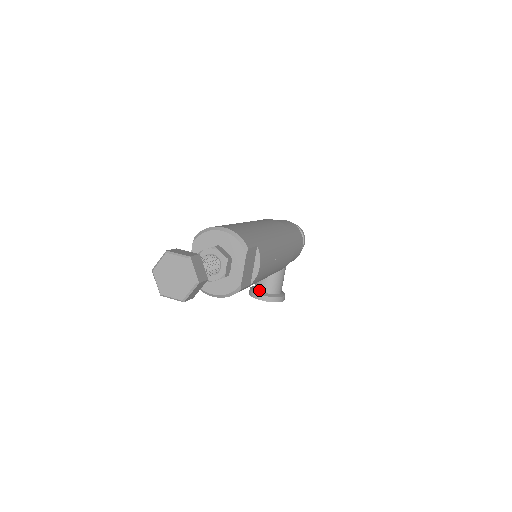
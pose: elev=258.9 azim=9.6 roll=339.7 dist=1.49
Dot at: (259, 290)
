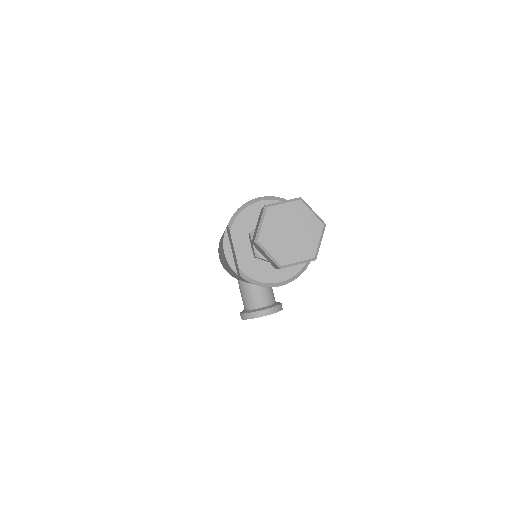
Dot at: (256, 308)
